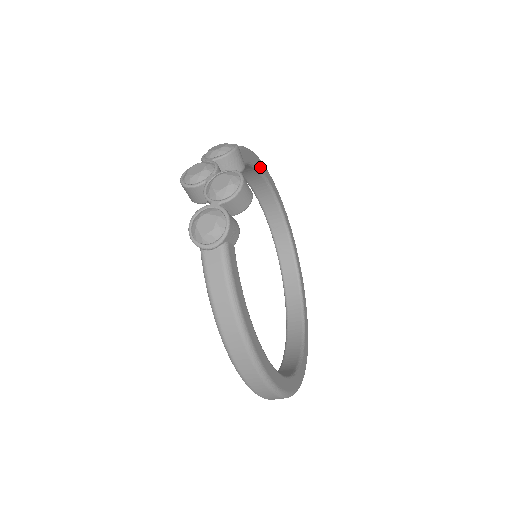
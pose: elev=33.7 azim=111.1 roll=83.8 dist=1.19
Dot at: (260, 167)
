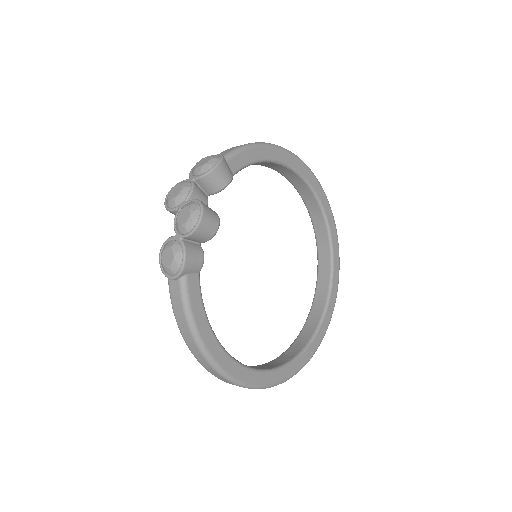
Dot at: (274, 157)
